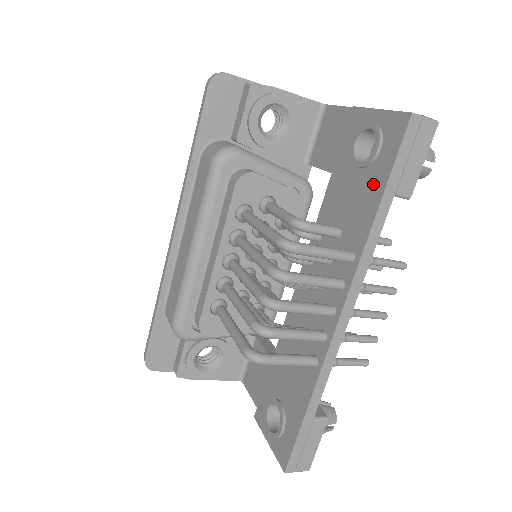
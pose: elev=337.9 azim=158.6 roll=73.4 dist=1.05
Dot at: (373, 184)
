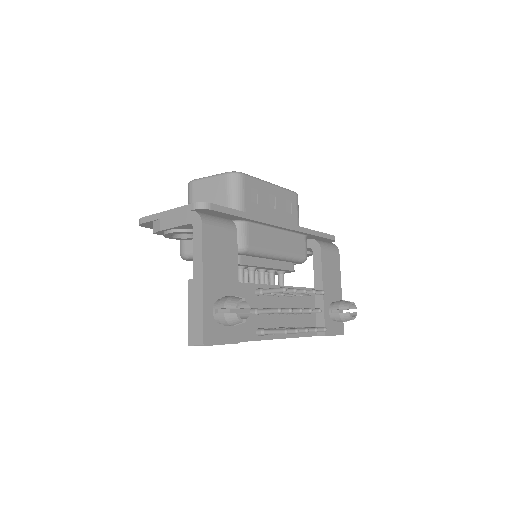
Dot at: occluded
